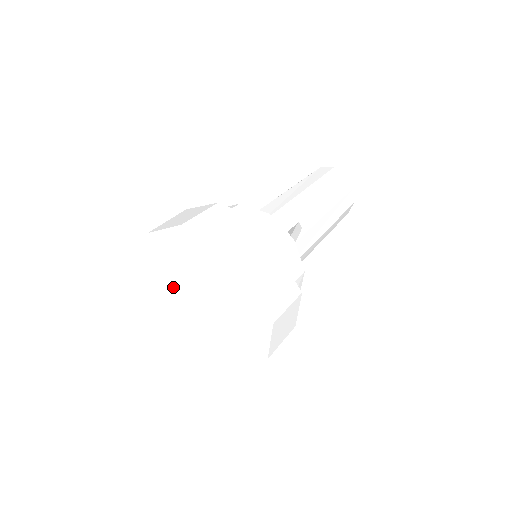
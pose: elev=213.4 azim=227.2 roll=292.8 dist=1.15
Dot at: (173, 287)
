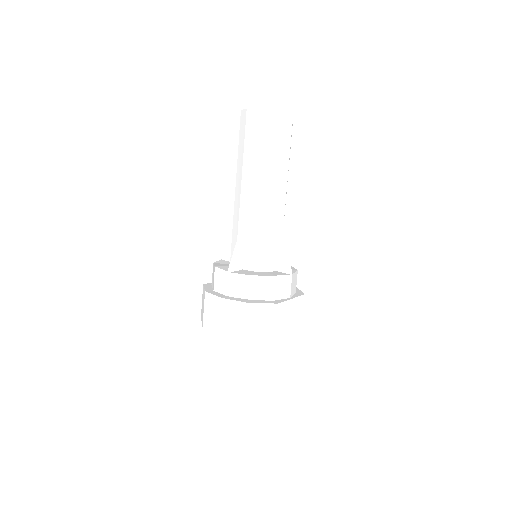
Dot at: occluded
